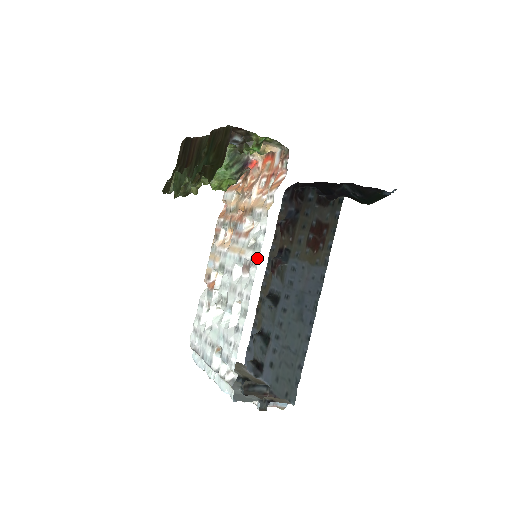
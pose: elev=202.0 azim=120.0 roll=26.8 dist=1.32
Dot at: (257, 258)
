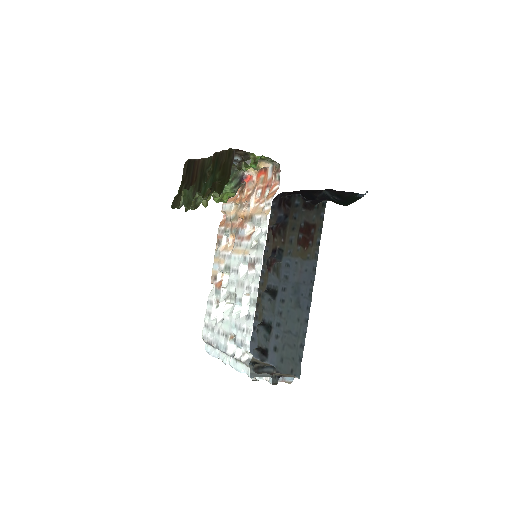
Dot at: (261, 256)
